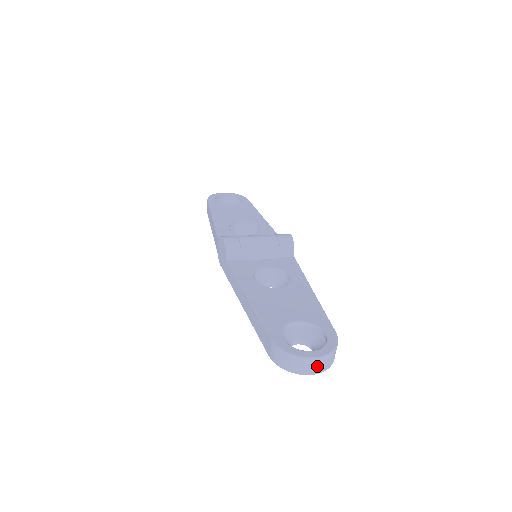
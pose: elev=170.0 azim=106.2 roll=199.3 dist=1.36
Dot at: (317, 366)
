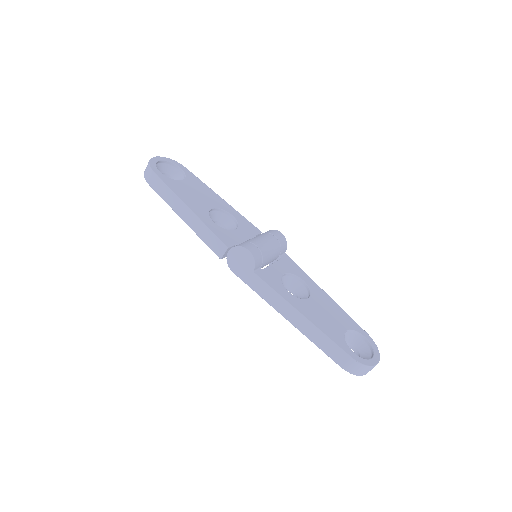
Dot at: occluded
